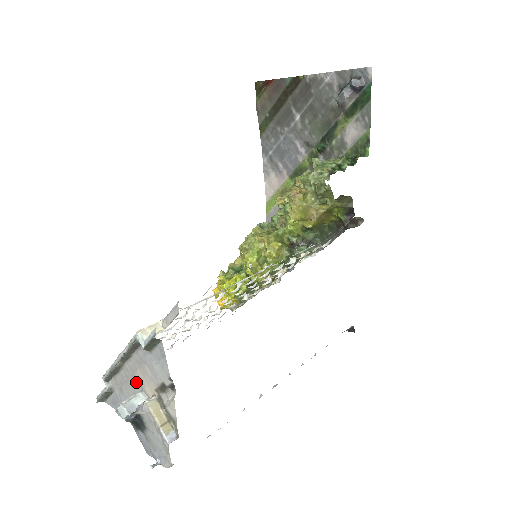
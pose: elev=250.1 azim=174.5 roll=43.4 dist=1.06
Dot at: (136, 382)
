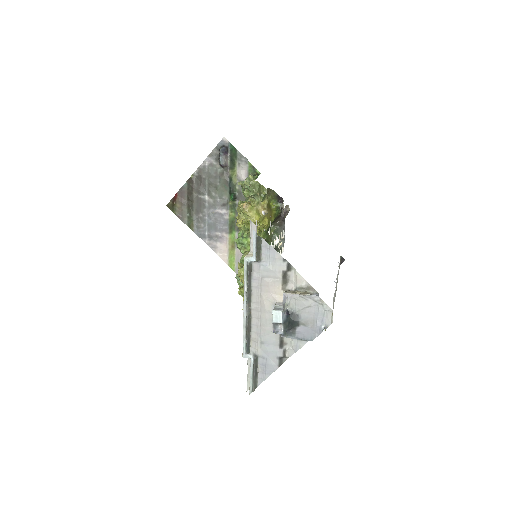
Dot at: (267, 307)
